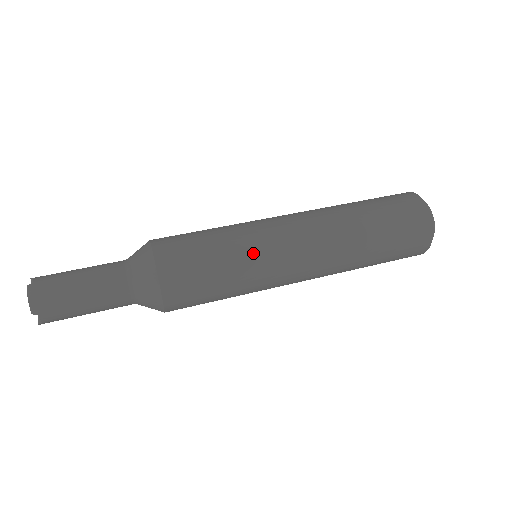
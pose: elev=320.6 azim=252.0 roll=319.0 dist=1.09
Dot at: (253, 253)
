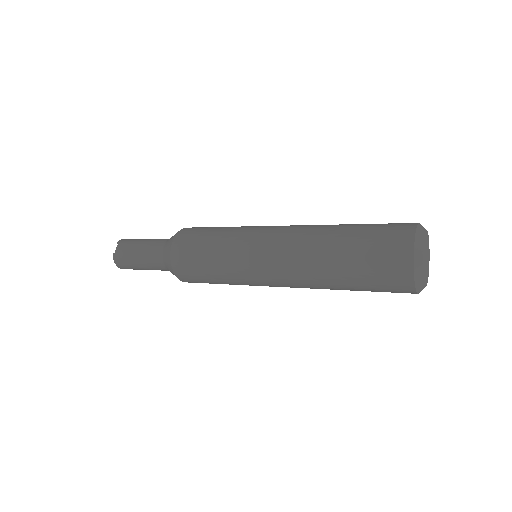
Dot at: (246, 227)
